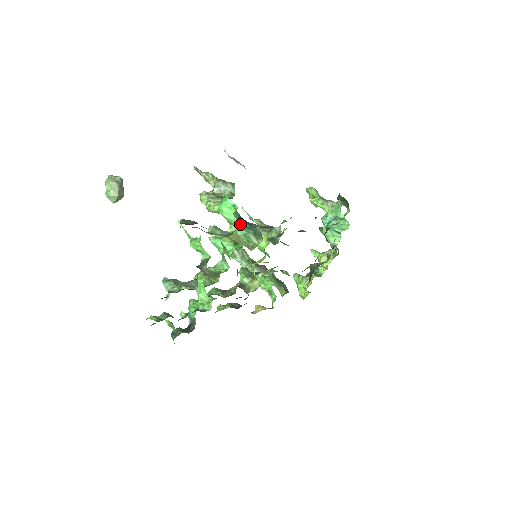
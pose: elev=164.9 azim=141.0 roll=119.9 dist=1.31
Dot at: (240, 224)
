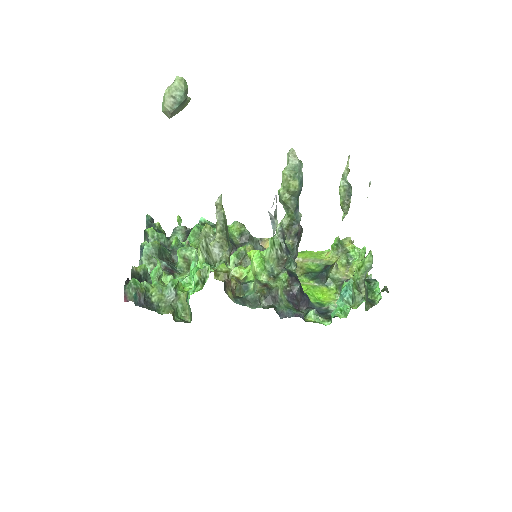
Dot at: (188, 299)
